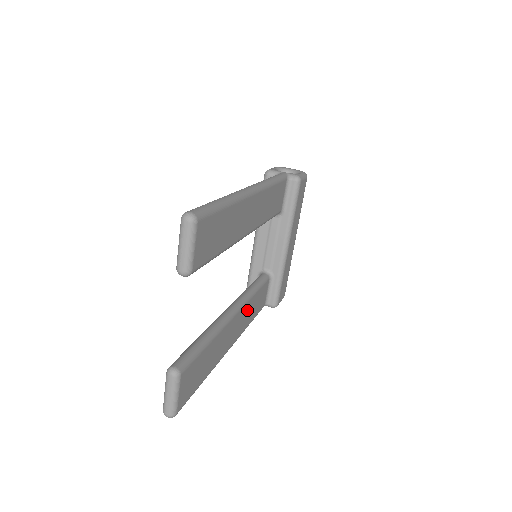
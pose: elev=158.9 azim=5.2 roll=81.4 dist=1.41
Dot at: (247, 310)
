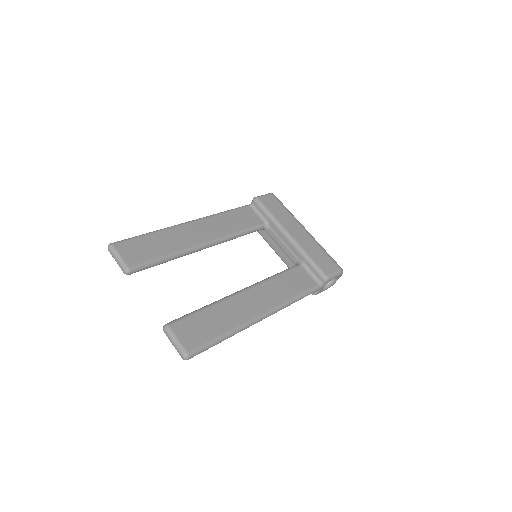
Dot at: (271, 288)
